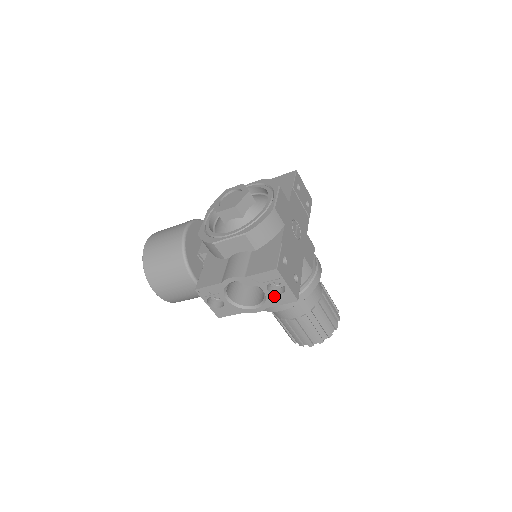
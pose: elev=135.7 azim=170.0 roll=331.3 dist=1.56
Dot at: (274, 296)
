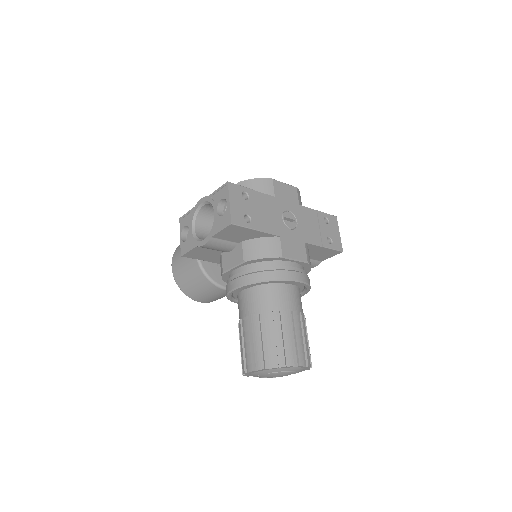
Dot at: (219, 219)
